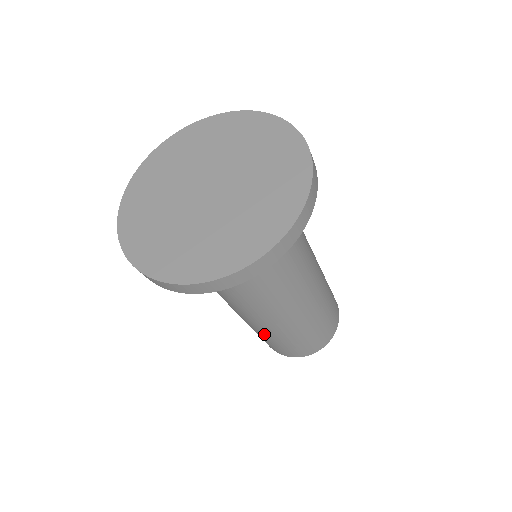
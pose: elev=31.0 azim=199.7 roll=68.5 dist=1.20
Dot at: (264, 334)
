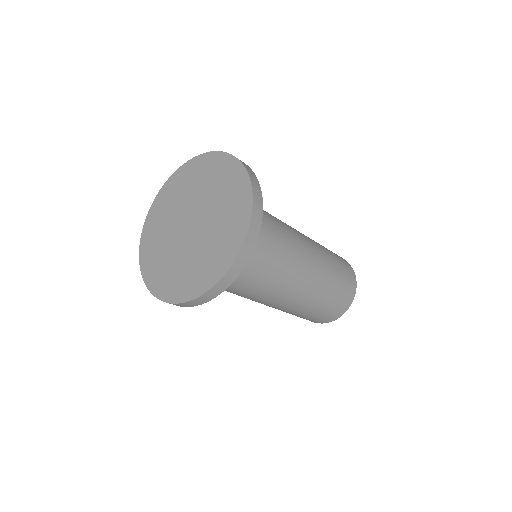
Dot at: occluded
